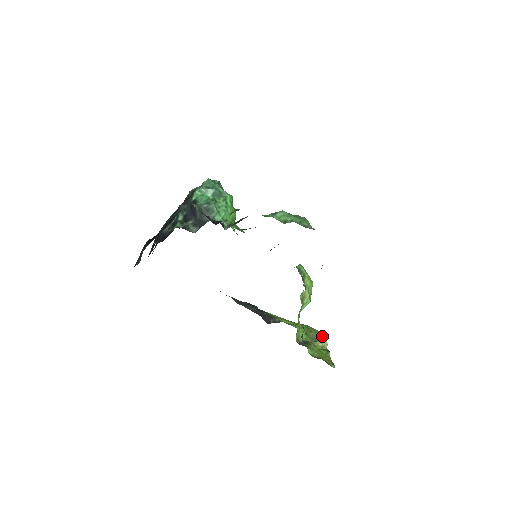
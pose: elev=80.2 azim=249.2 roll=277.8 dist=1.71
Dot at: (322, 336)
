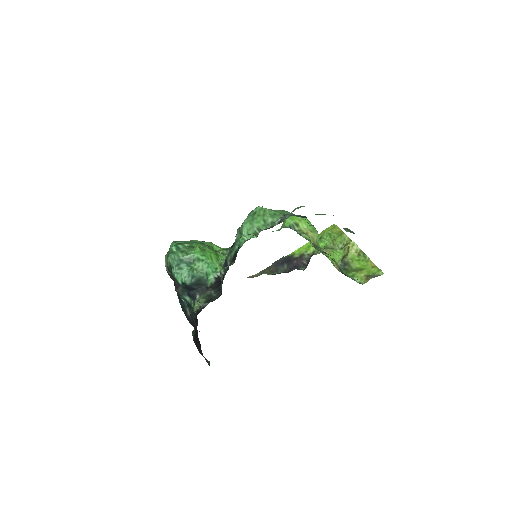
Dot at: (345, 235)
